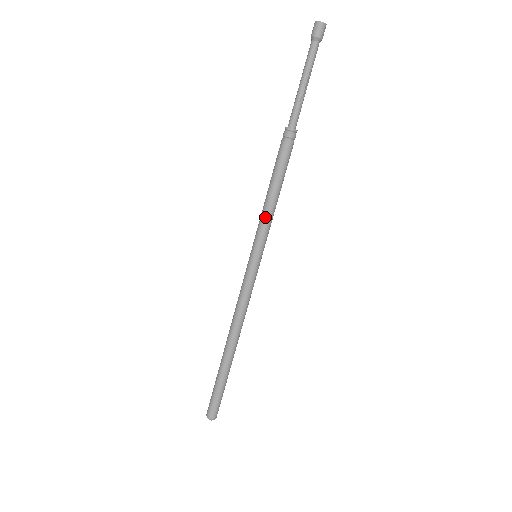
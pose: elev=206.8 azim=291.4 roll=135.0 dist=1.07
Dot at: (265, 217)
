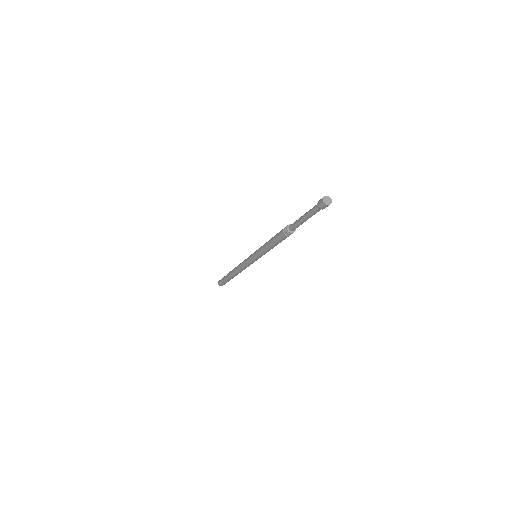
Dot at: (264, 251)
